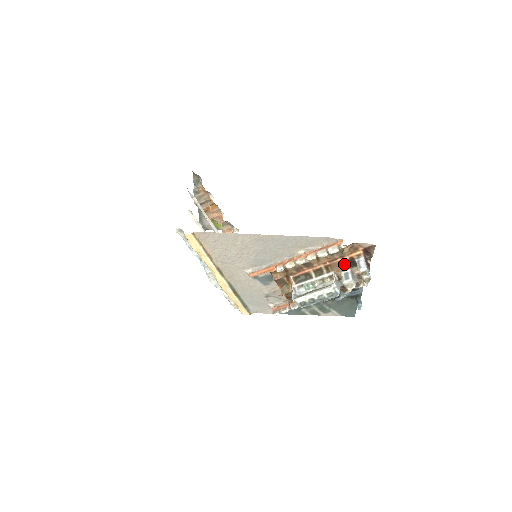
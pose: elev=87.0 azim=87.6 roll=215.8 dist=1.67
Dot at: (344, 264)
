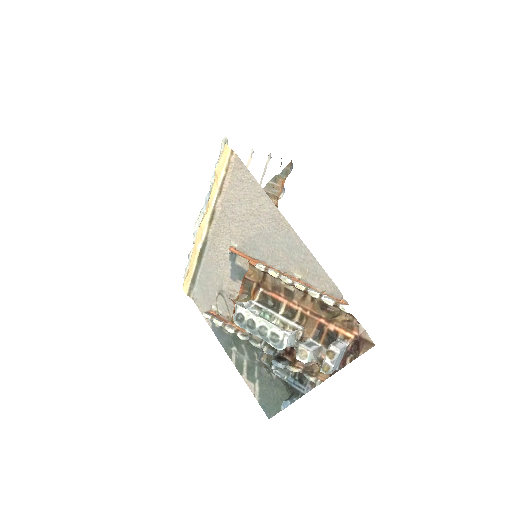
Dot at: (322, 332)
